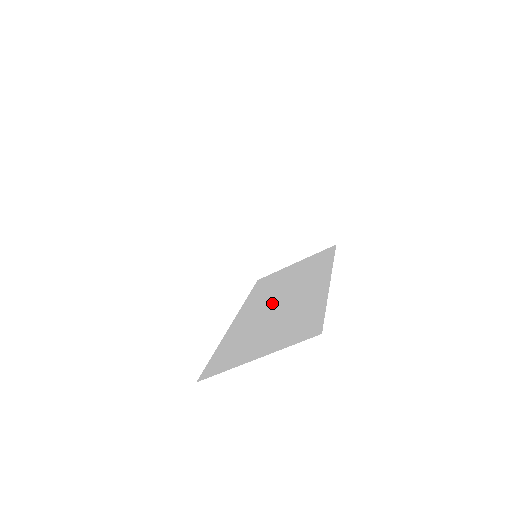
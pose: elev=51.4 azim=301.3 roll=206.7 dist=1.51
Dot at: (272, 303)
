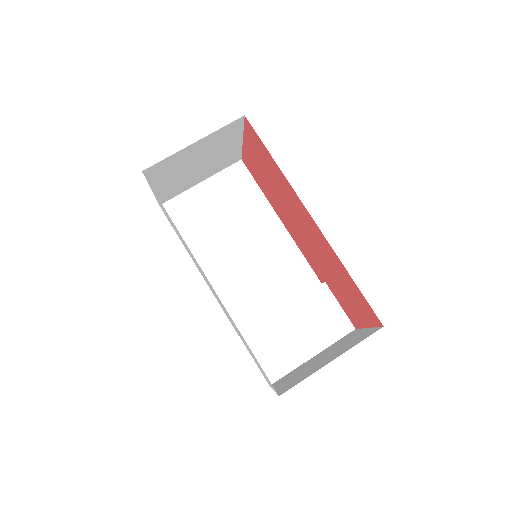
Dot at: occluded
